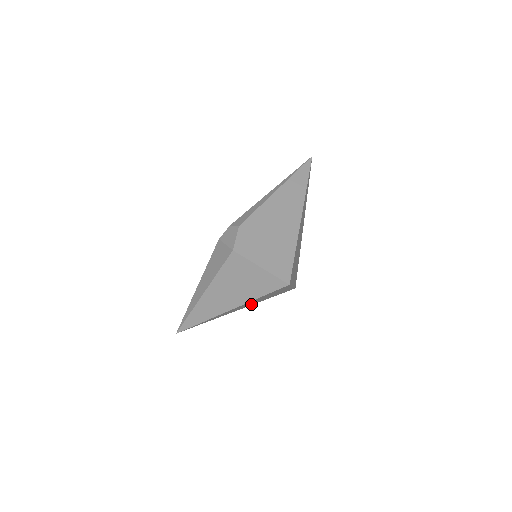
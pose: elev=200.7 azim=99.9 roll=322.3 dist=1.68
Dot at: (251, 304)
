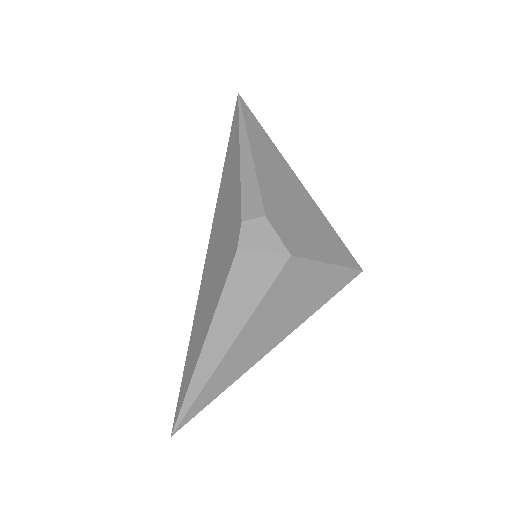
Dot at: occluded
